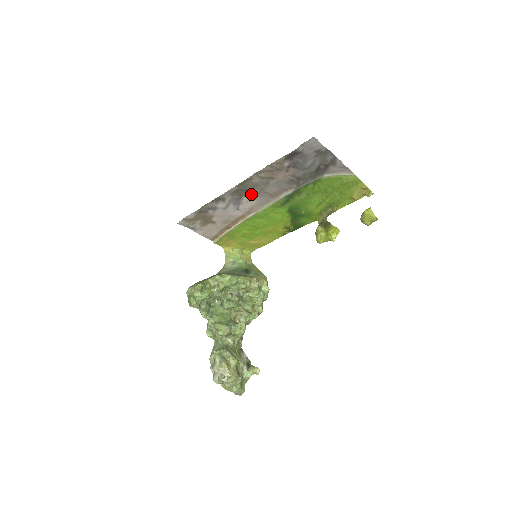
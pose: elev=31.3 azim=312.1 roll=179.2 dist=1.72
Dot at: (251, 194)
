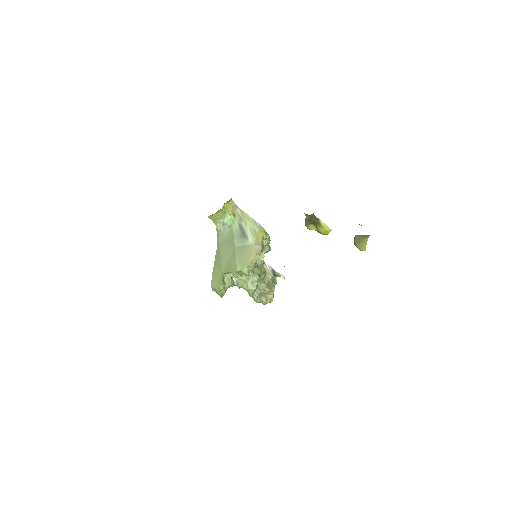
Dot at: occluded
